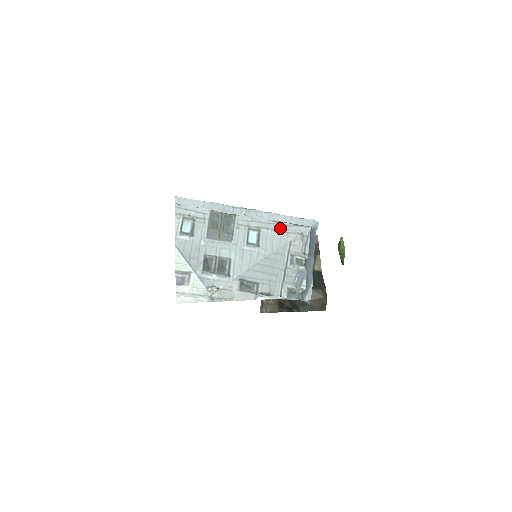
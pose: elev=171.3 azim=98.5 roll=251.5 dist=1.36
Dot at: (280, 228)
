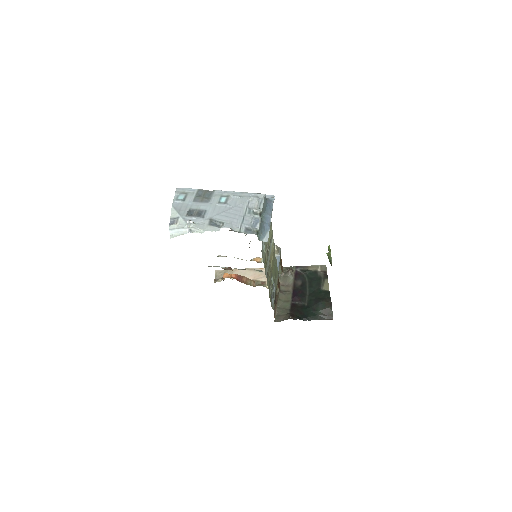
Dot at: (243, 195)
